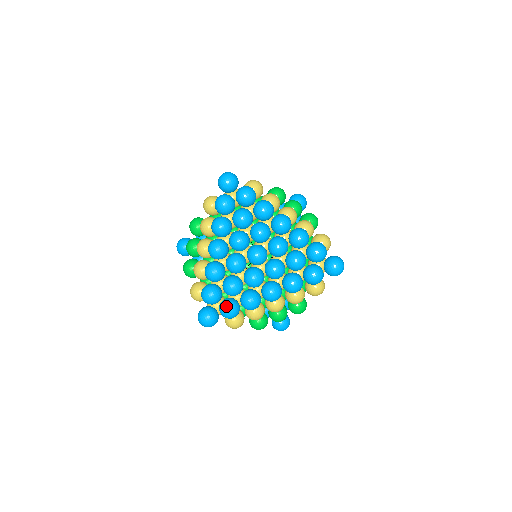
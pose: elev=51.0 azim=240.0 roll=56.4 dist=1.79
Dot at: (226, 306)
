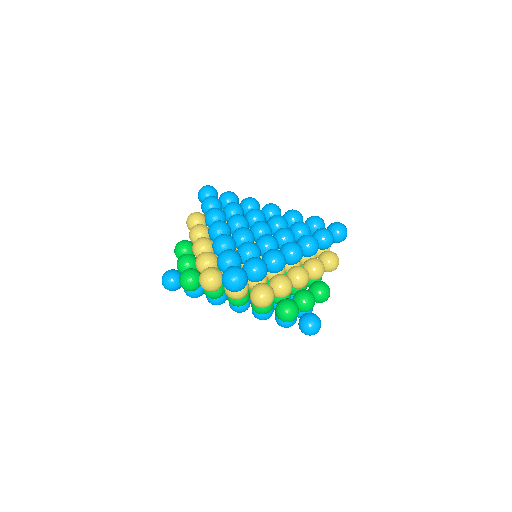
Dot at: (252, 259)
